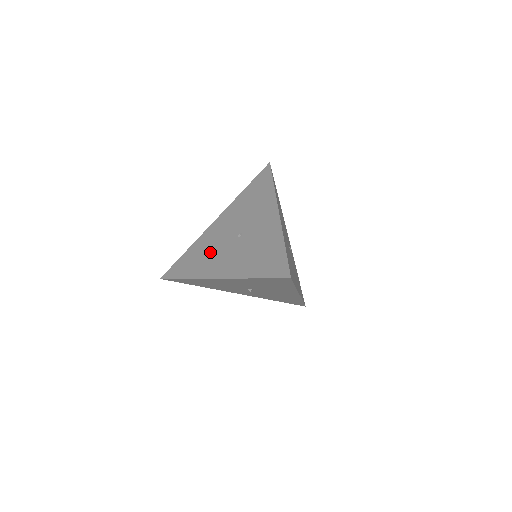
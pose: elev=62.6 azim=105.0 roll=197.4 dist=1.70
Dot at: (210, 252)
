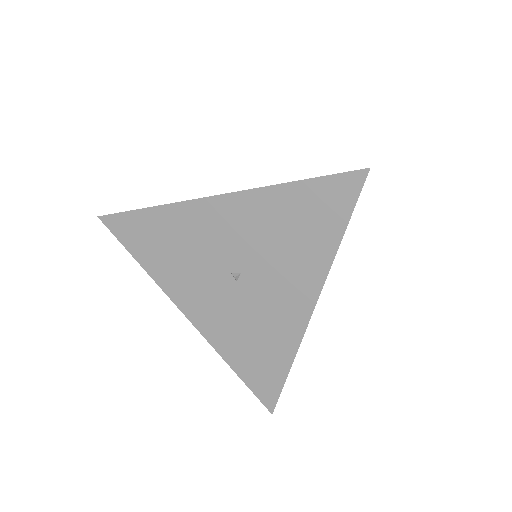
Dot at: occluded
